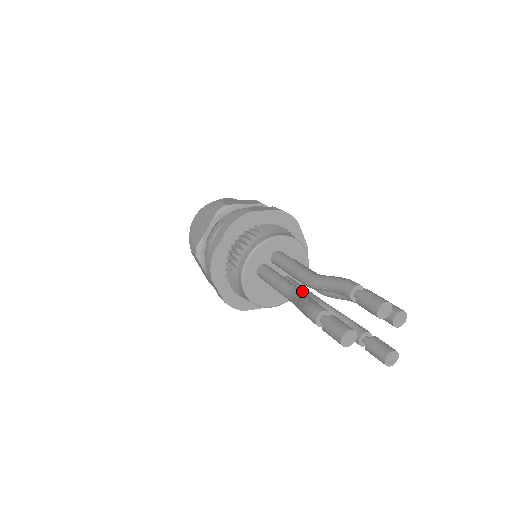
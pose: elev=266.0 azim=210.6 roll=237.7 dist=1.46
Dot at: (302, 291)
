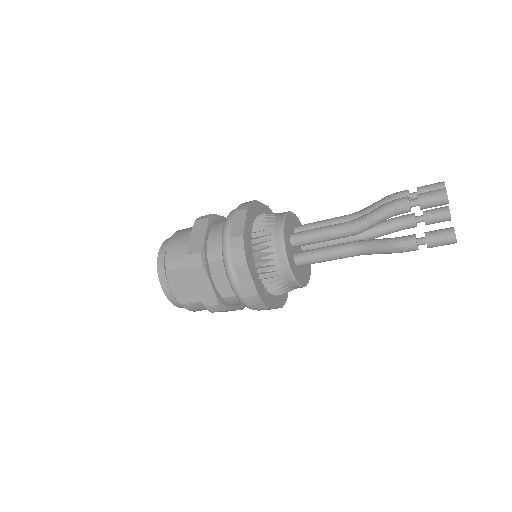
Dot at: (364, 242)
